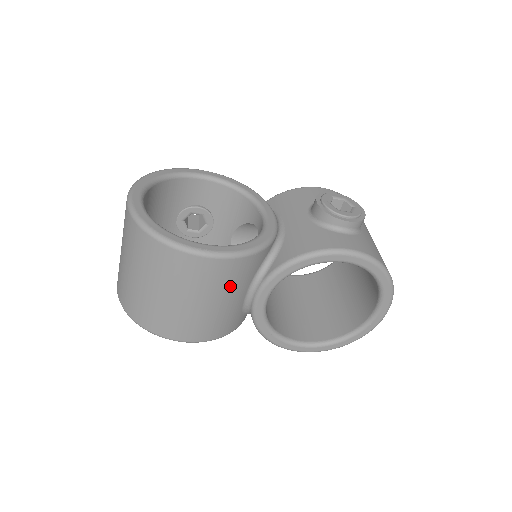
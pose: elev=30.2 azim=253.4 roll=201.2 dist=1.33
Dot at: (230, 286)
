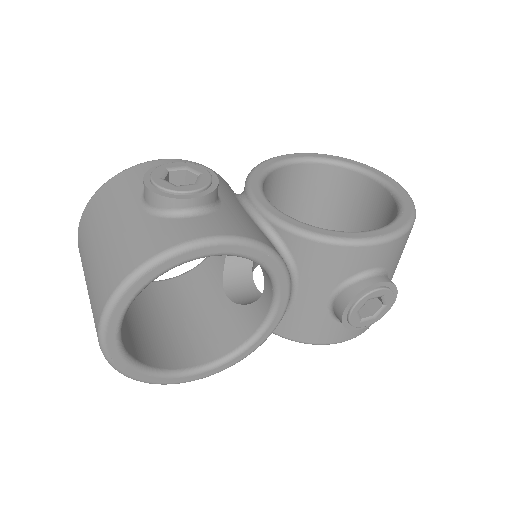
Dot at: occluded
